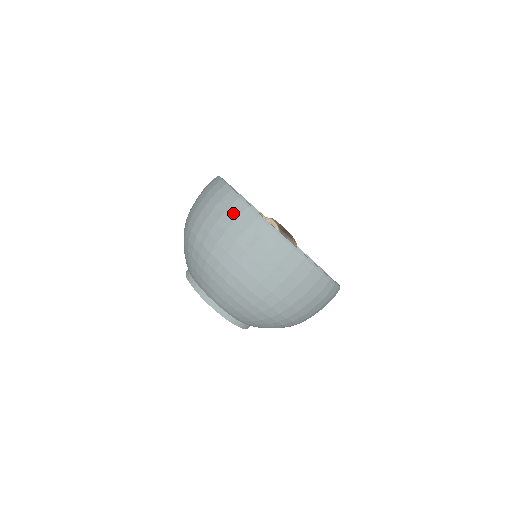
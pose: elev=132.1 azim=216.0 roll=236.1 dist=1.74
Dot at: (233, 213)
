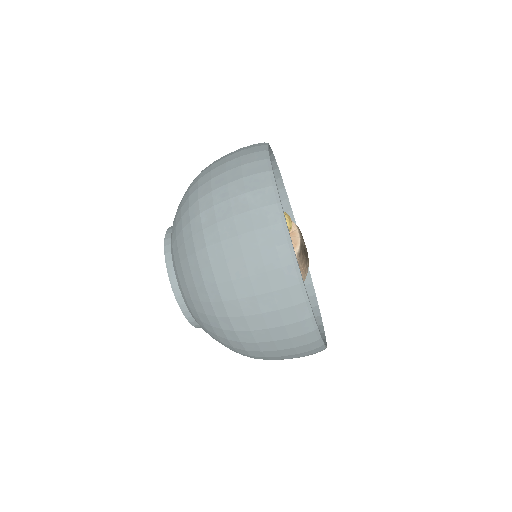
Dot at: (260, 218)
